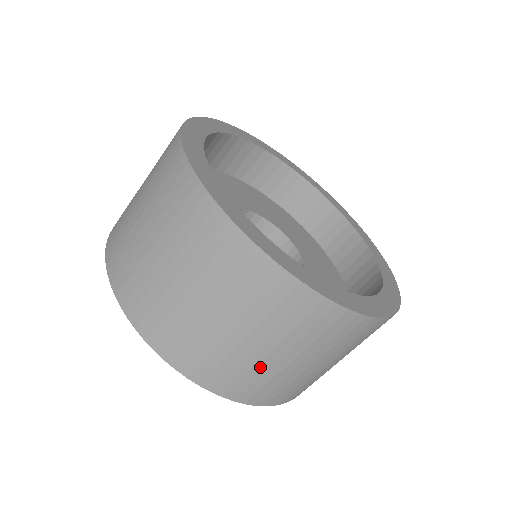
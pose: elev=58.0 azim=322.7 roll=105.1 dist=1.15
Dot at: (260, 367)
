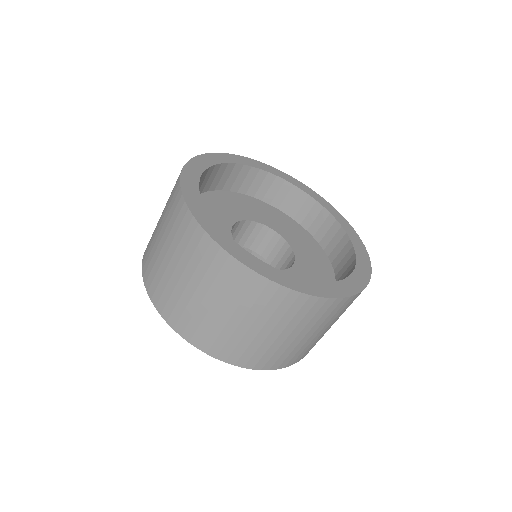
Dot at: (265, 344)
